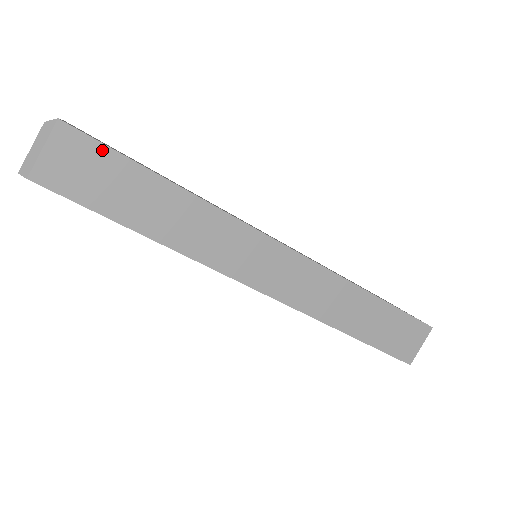
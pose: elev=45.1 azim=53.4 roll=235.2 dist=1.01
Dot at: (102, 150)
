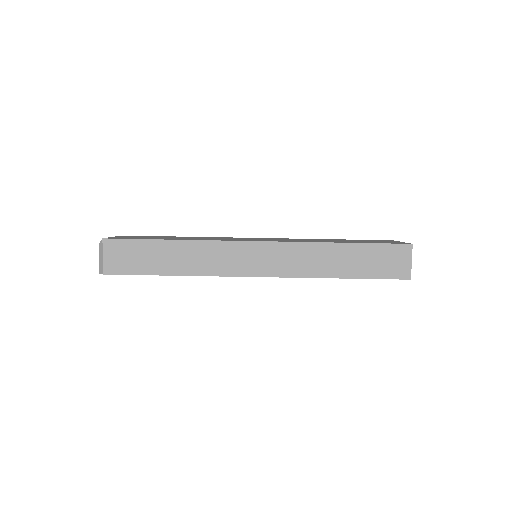
Dot at: (129, 242)
